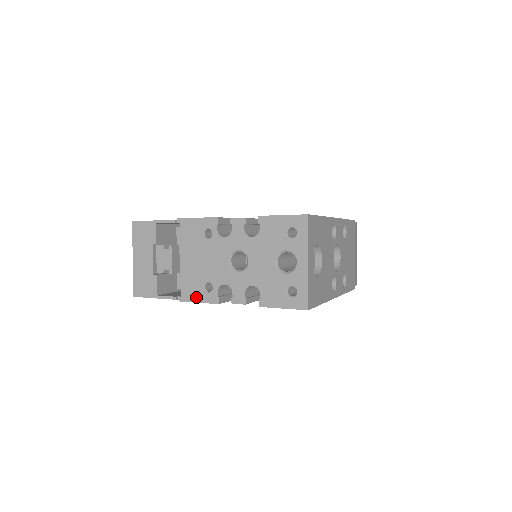
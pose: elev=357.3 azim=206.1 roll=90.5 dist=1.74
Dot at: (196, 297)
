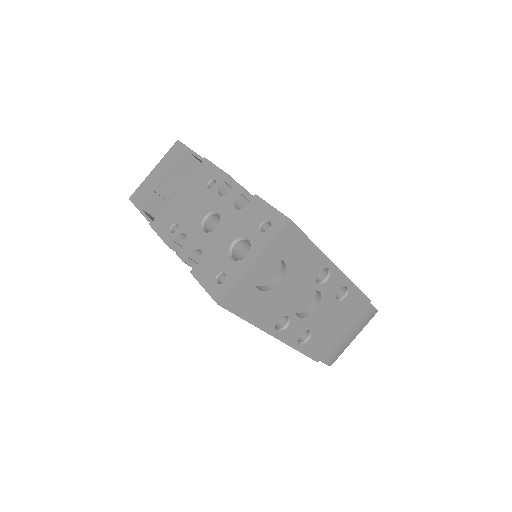
Dot at: (161, 229)
